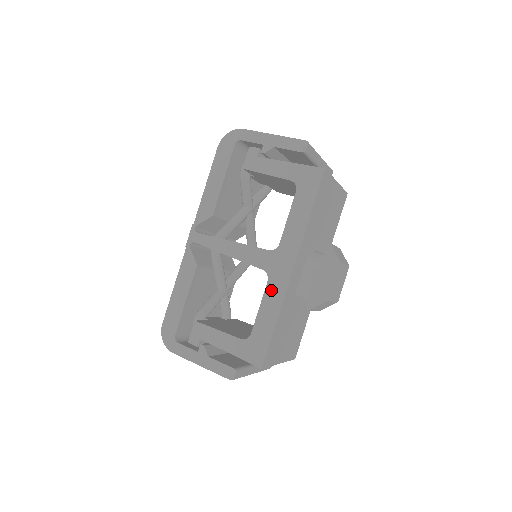
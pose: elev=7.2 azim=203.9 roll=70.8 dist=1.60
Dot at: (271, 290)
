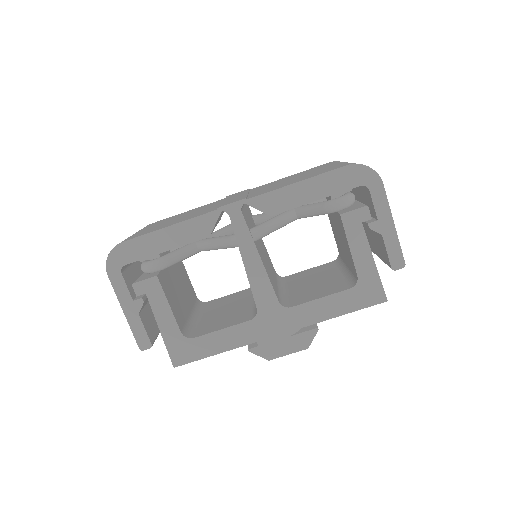
Dot at: (245, 329)
